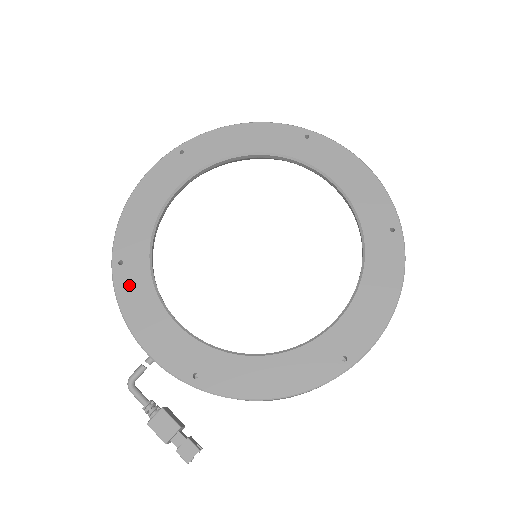
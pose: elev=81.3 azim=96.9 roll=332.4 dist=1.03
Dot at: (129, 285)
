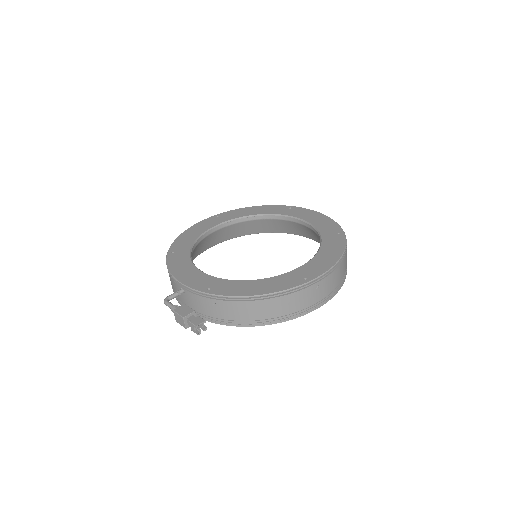
Dot at: (176, 259)
